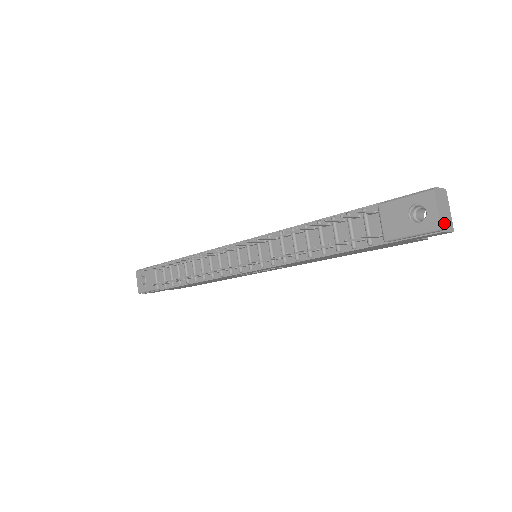
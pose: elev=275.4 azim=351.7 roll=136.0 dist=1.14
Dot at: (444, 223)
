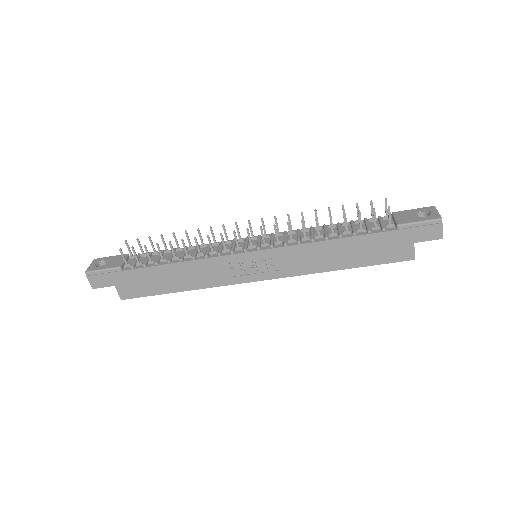
Dot at: (441, 222)
